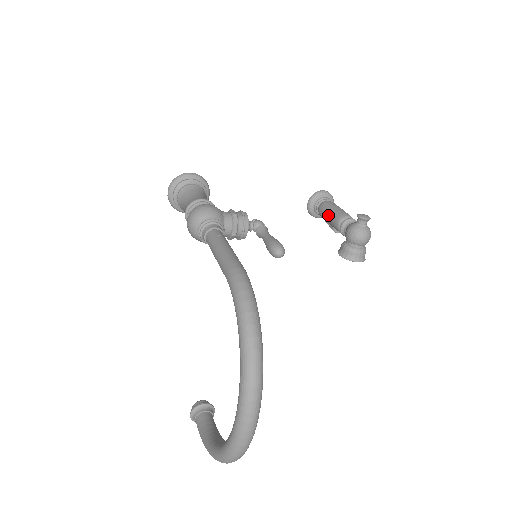
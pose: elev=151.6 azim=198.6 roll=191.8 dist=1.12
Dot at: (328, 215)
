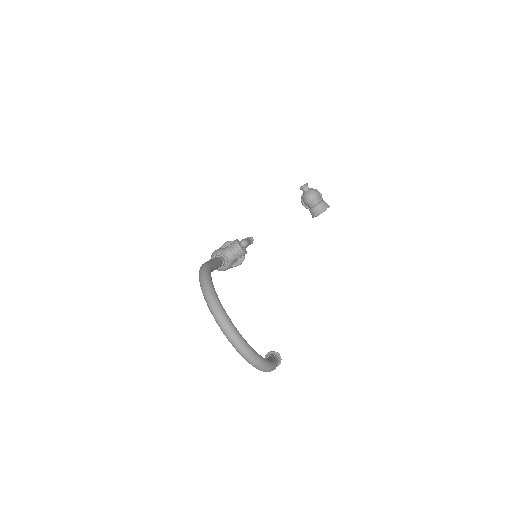
Dot at: occluded
